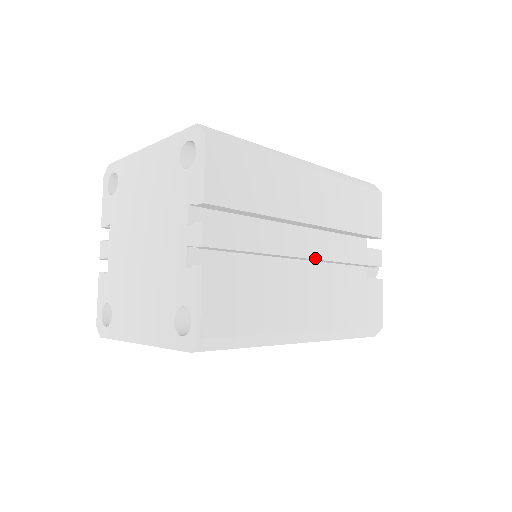
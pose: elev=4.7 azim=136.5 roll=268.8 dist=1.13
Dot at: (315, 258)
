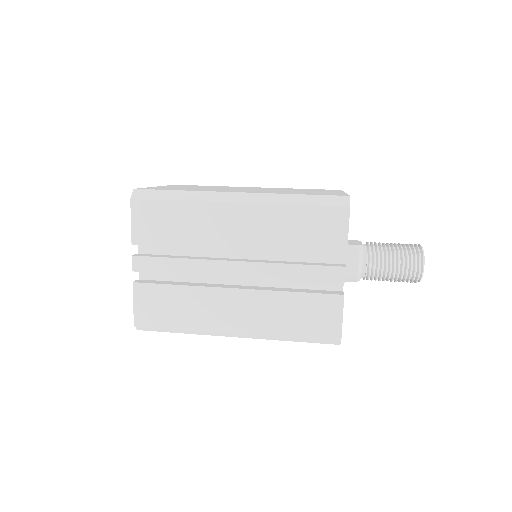
Dot at: (241, 276)
